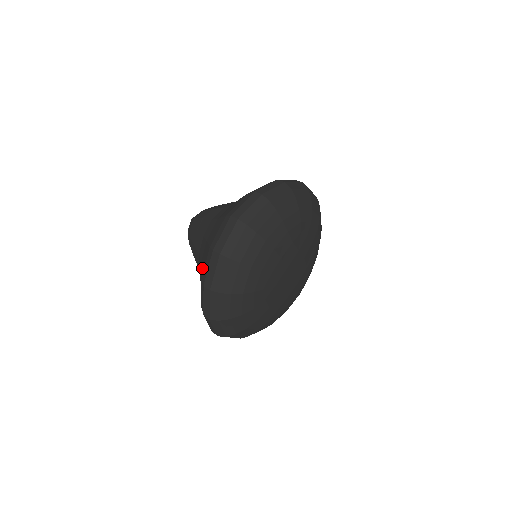
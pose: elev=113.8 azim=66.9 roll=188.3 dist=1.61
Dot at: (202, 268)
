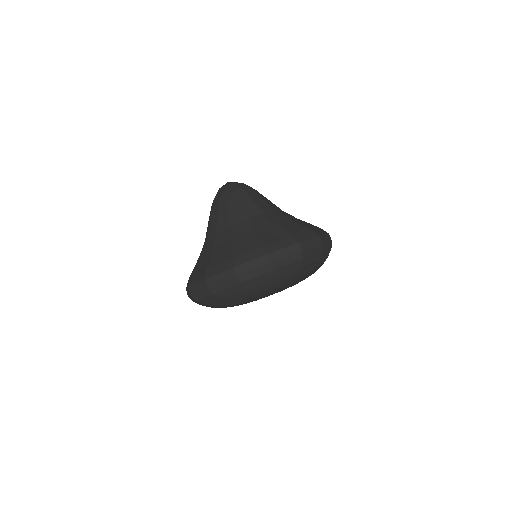
Dot at: occluded
